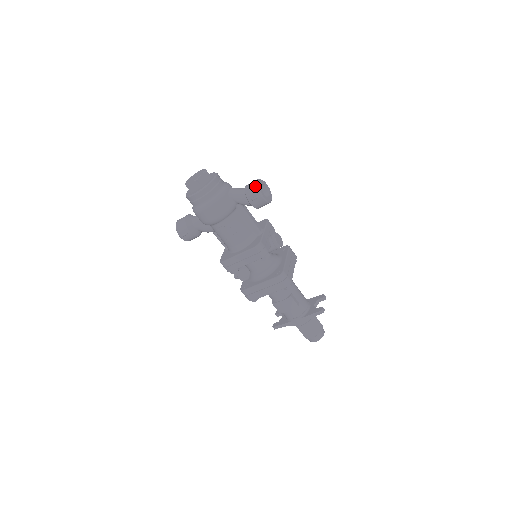
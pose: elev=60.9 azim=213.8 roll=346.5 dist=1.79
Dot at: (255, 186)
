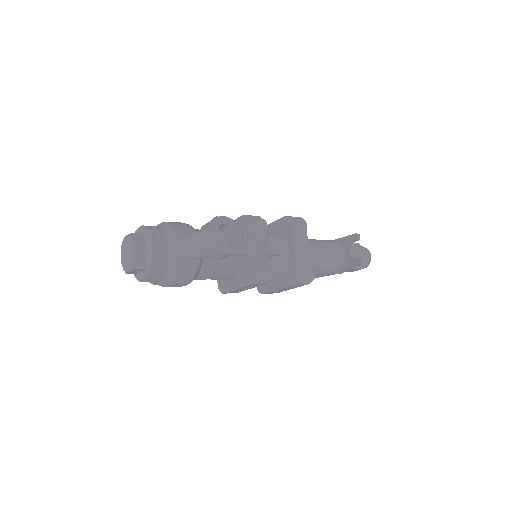
Dot at: (211, 246)
